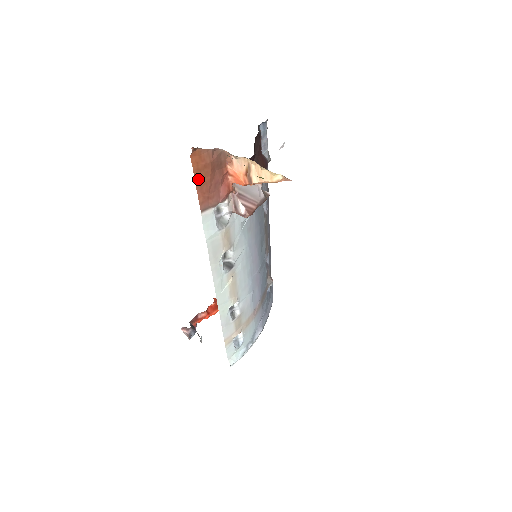
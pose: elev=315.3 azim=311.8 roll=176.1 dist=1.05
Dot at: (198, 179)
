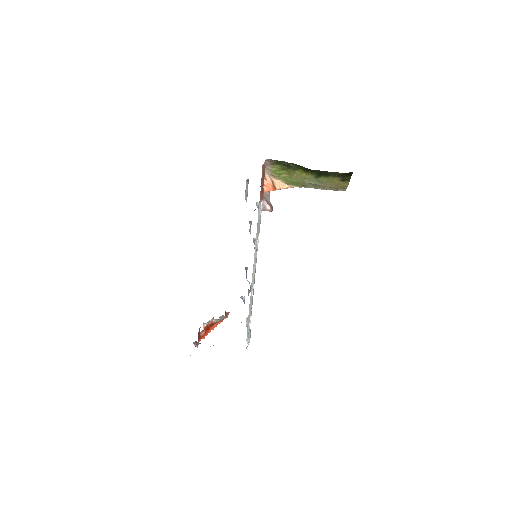
Dot at: (261, 180)
